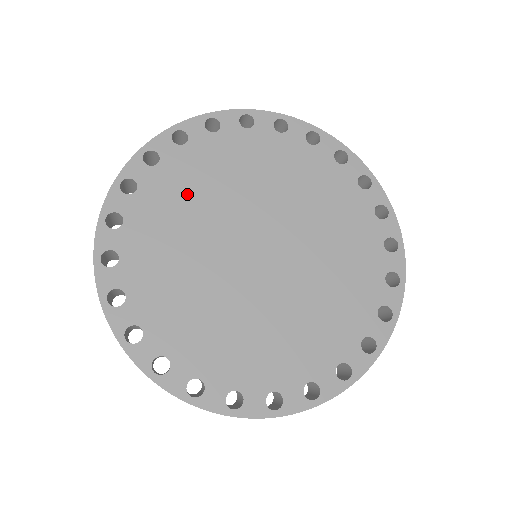
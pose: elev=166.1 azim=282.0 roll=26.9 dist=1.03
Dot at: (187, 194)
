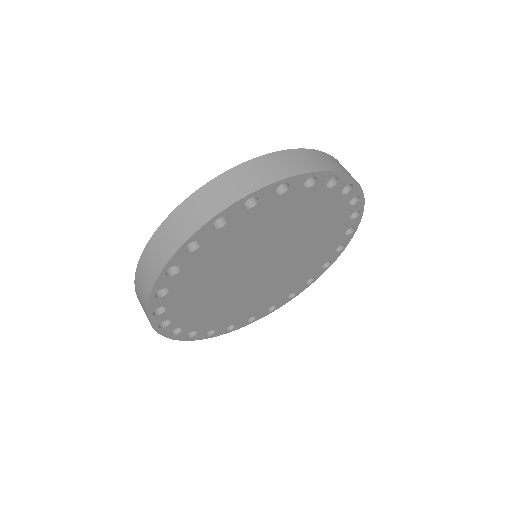
Dot at: (220, 258)
